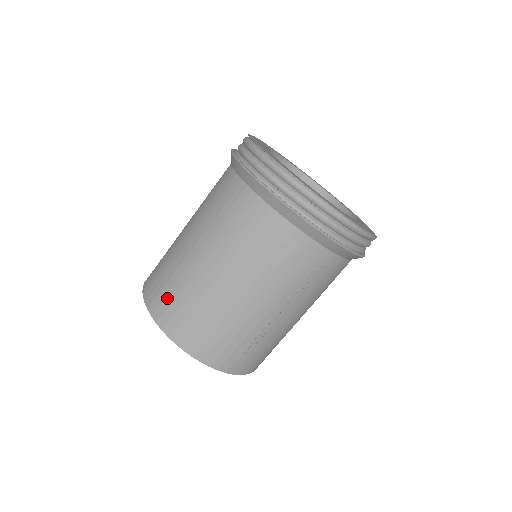
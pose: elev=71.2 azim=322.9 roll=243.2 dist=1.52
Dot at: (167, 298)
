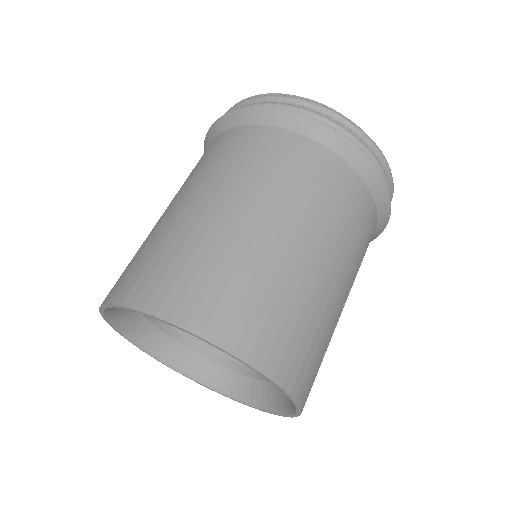
Dot at: (226, 299)
